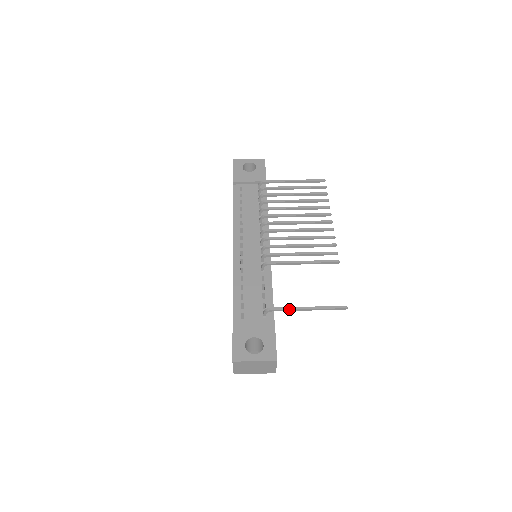
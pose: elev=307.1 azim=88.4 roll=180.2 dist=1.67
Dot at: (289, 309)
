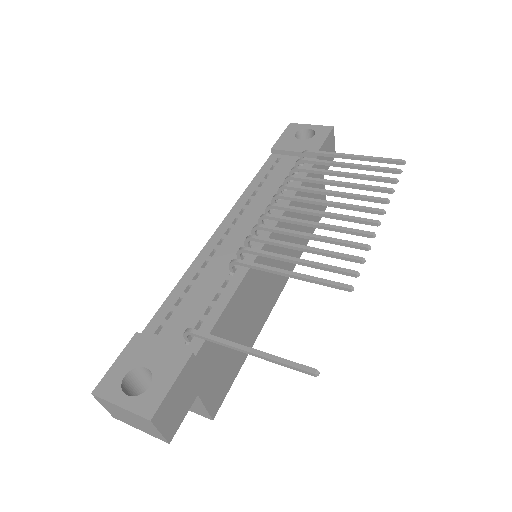
Dot at: (217, 340)
